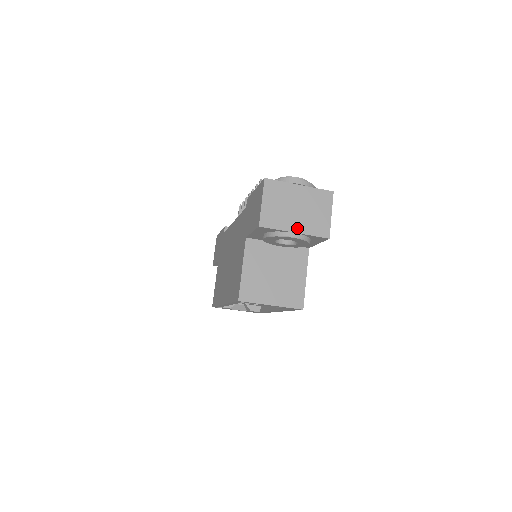
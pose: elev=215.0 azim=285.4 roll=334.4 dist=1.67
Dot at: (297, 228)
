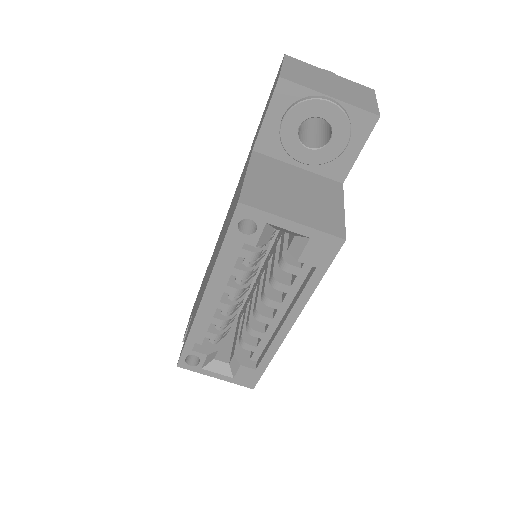
Dot at: (333, 95)
